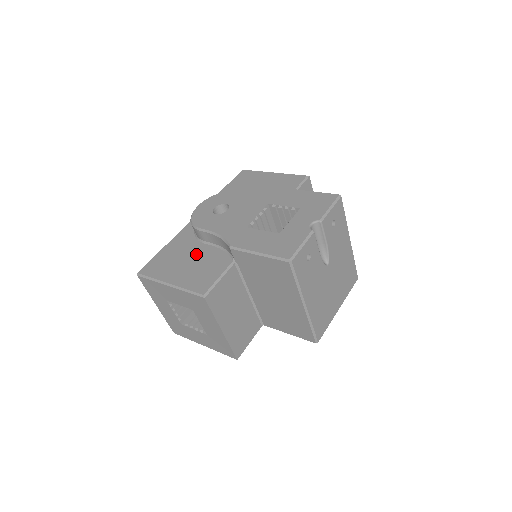
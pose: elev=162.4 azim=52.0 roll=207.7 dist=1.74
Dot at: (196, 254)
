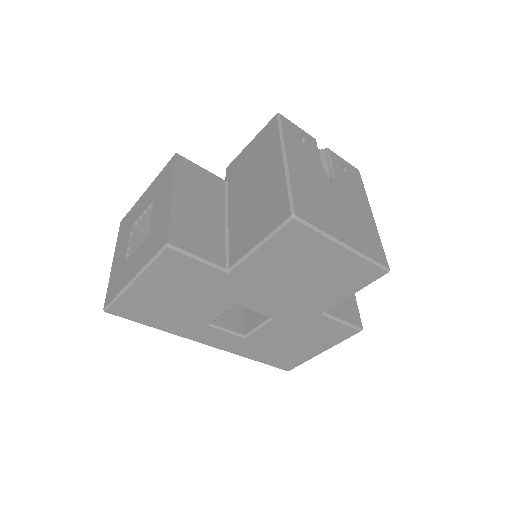
Dot at: occluded
